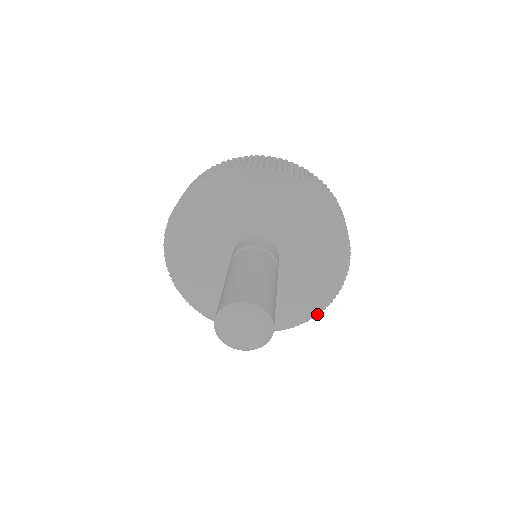
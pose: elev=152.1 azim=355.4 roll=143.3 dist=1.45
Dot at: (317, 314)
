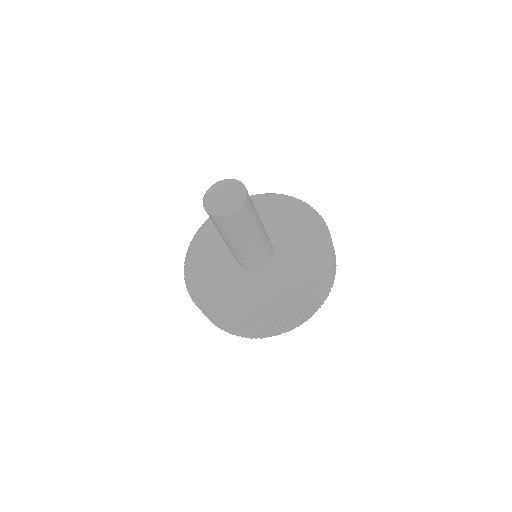
Dot at: (329, 261)
